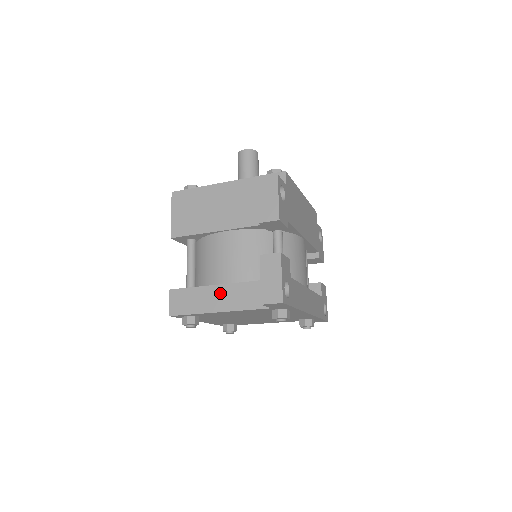
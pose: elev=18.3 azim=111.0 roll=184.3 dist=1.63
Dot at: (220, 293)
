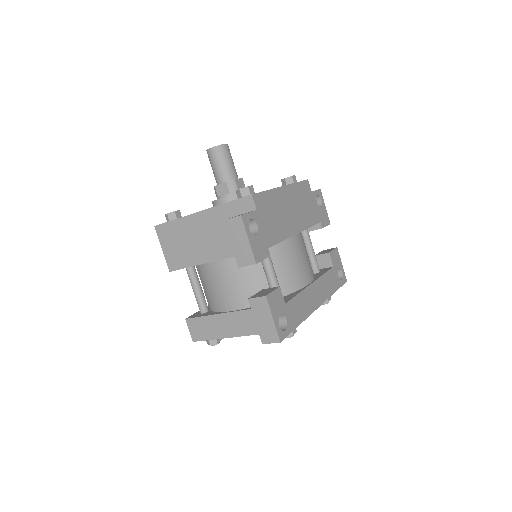
Dot at: (228, 321)
